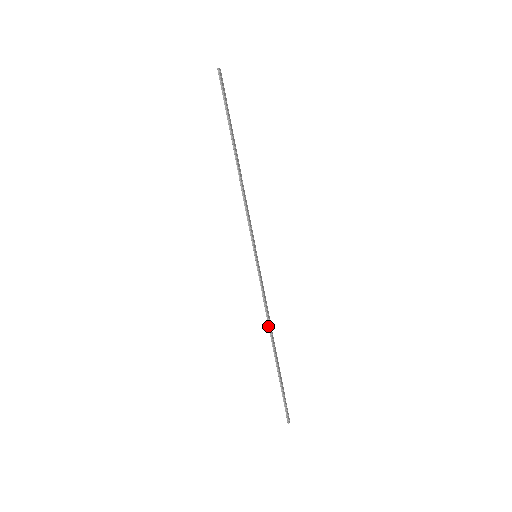
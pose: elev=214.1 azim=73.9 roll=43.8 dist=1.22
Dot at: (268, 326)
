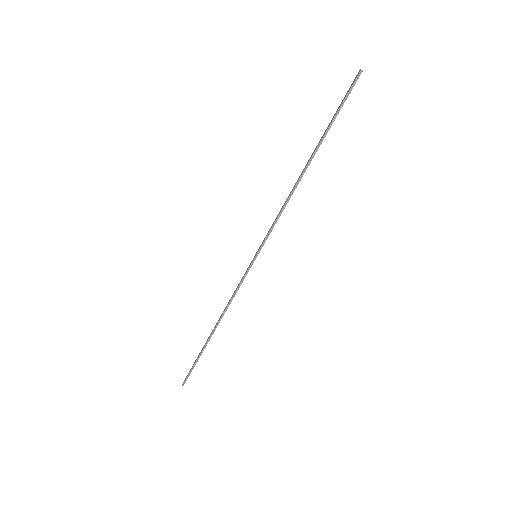
Dot at: (222, 314)
